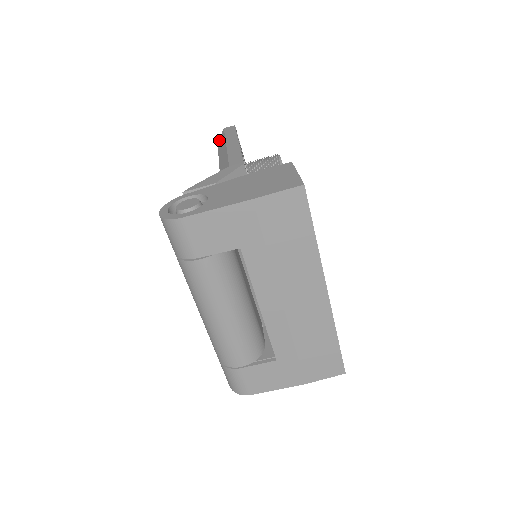
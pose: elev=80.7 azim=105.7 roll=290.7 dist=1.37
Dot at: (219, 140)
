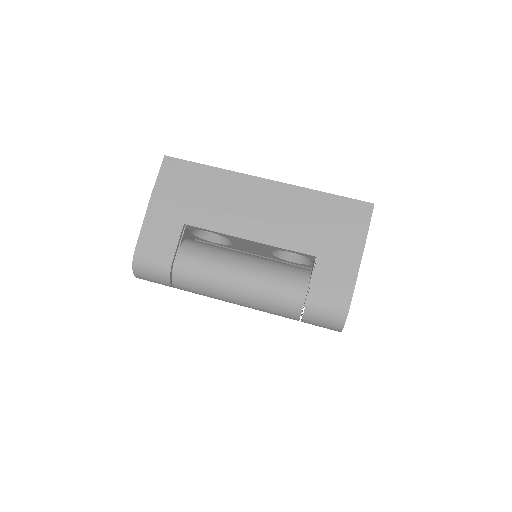
Dot at: occluded
